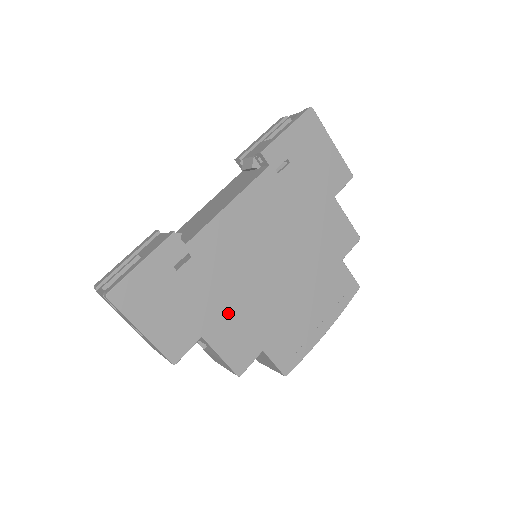
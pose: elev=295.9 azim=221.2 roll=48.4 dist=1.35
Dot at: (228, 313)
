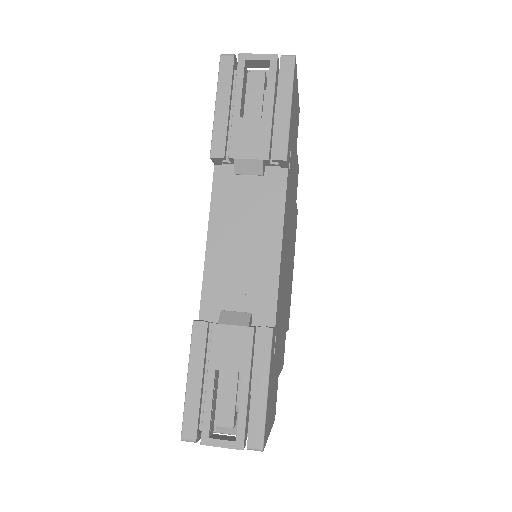
Dot at: occluded
